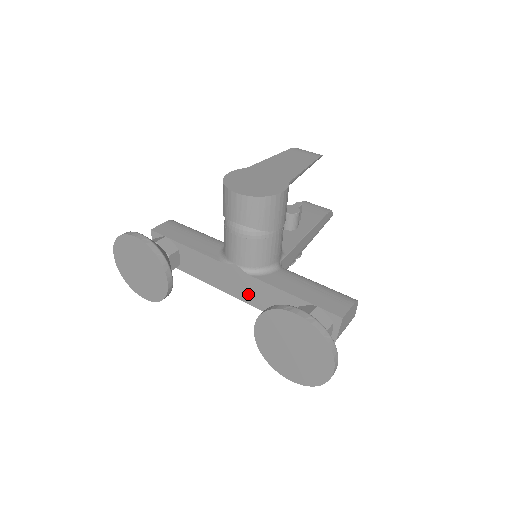
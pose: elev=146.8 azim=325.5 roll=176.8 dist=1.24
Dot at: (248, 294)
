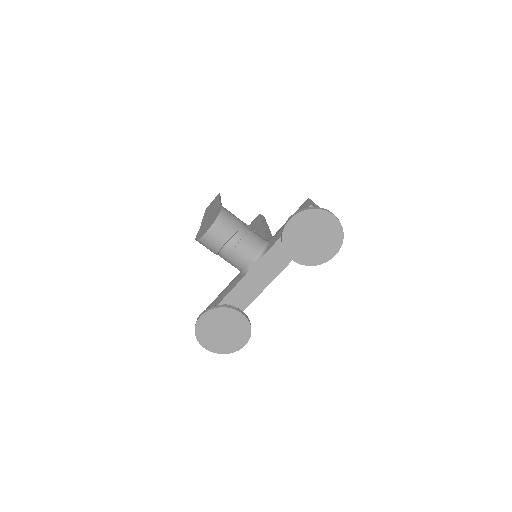
Dot at: (275, 267)
